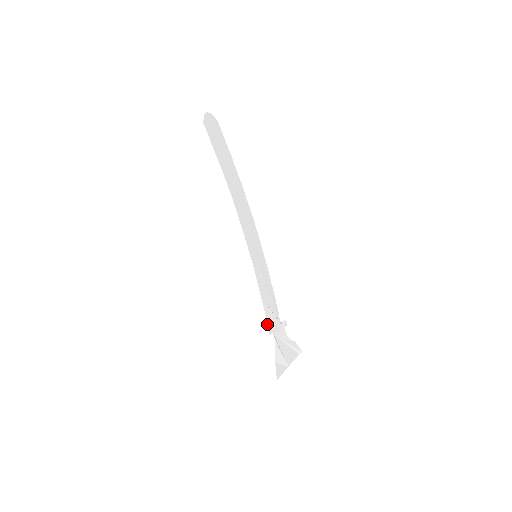
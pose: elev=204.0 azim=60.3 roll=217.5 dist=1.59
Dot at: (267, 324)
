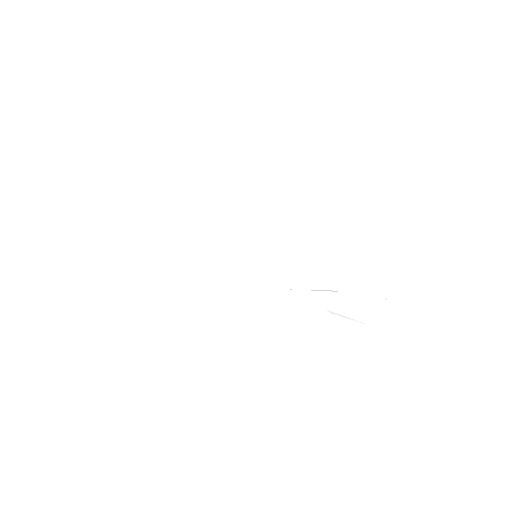
Dot at: occluded
